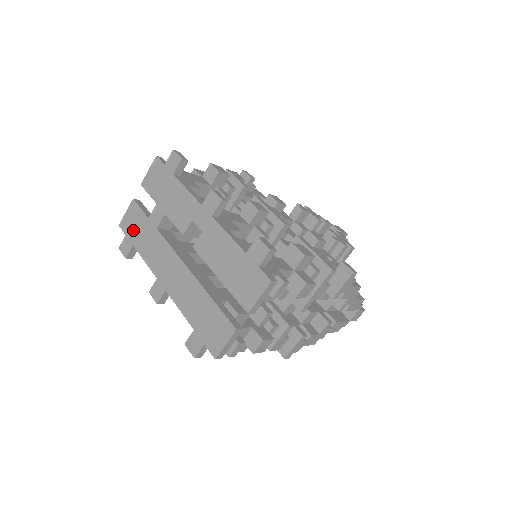
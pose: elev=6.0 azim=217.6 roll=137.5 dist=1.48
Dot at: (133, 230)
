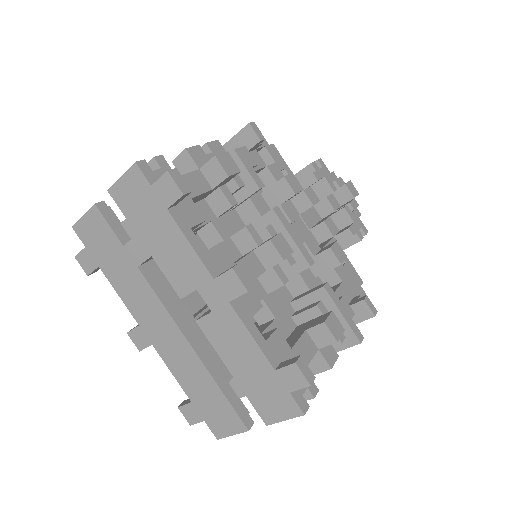
Dot at: (98, 248)
